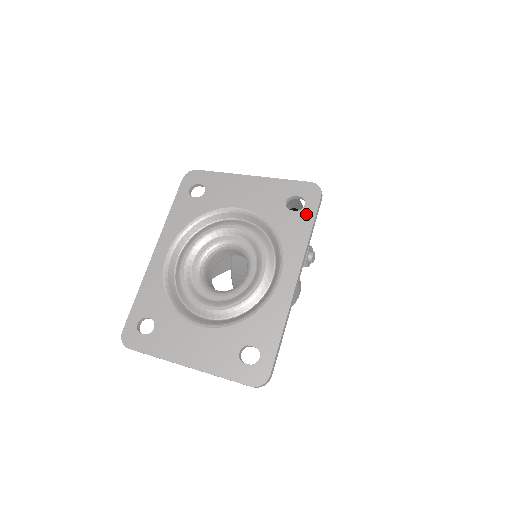
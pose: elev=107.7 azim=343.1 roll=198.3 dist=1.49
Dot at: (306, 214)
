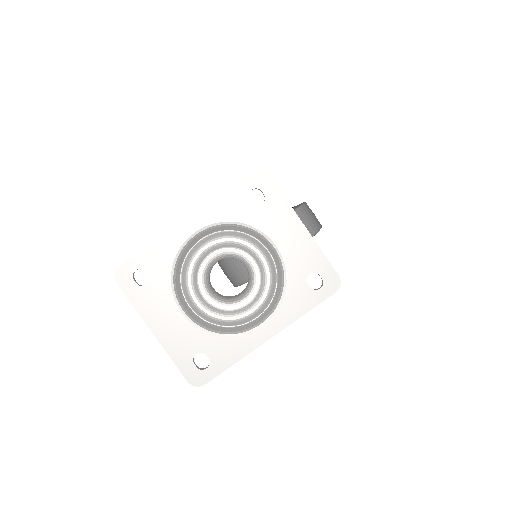
Dot at: (315, 297)
